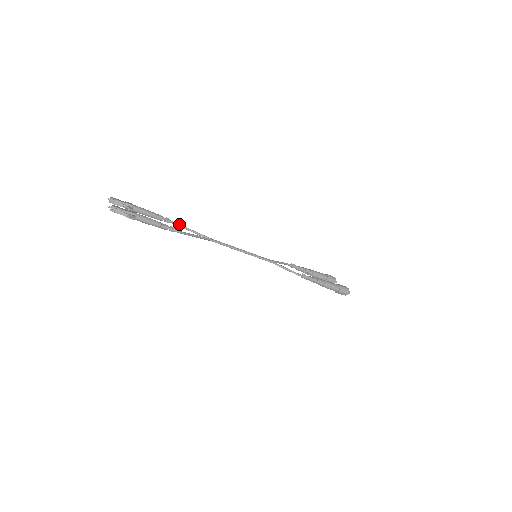
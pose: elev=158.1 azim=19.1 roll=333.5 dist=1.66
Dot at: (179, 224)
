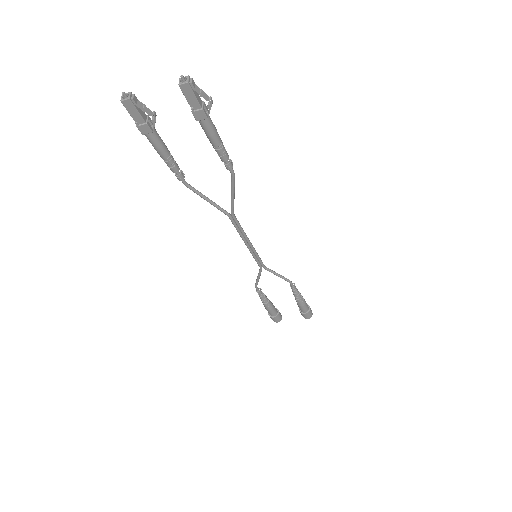
Dot at: (191, 186)
